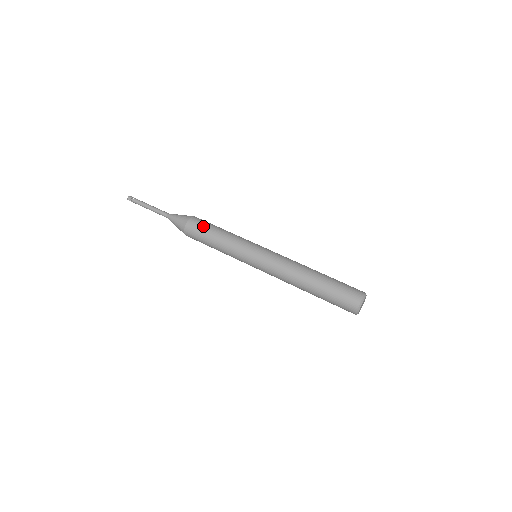
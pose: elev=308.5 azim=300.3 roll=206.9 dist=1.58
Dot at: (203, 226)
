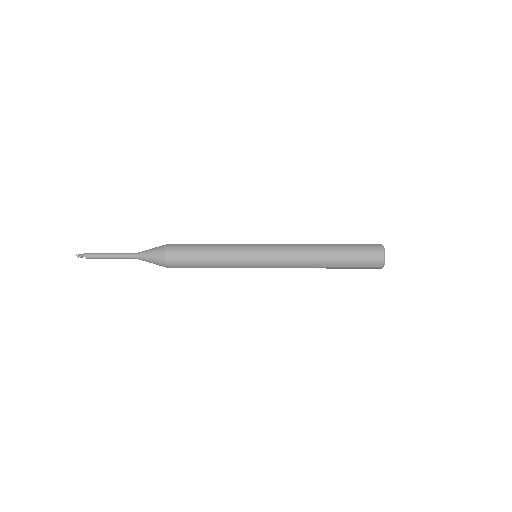
Dot at: occluded
